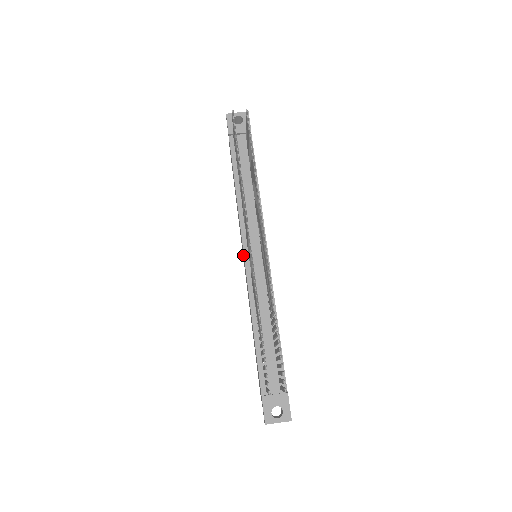
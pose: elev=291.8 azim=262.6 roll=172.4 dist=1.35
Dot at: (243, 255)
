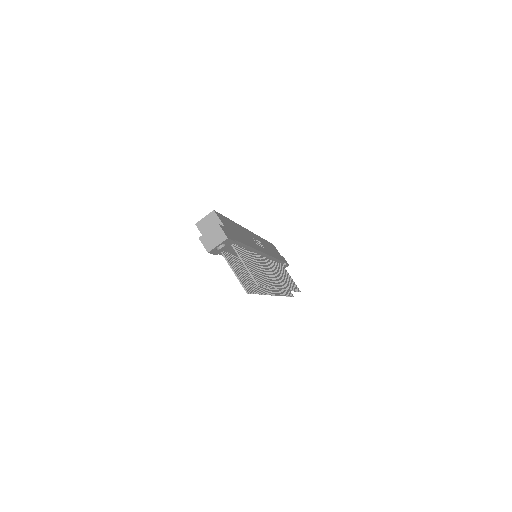
Dot at: occluded
